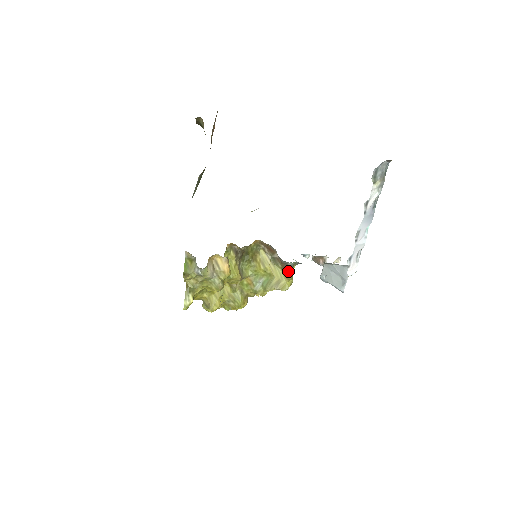
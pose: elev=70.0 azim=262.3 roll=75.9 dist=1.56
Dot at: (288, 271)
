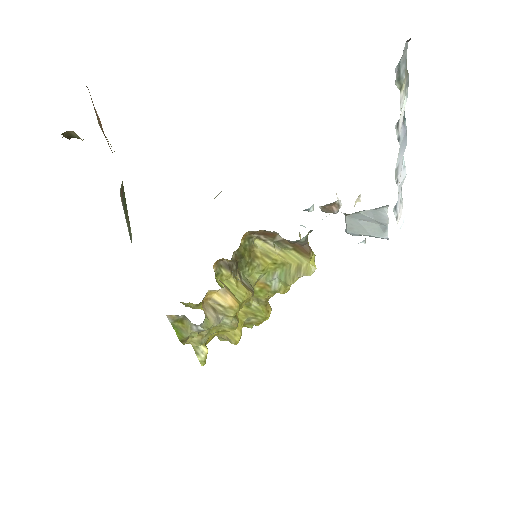
Dot at: (304, 249)
